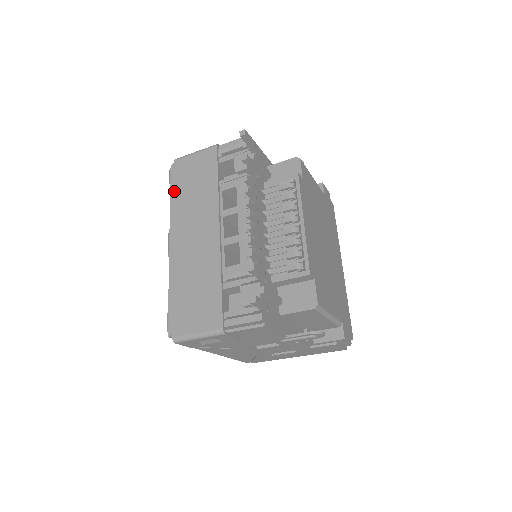
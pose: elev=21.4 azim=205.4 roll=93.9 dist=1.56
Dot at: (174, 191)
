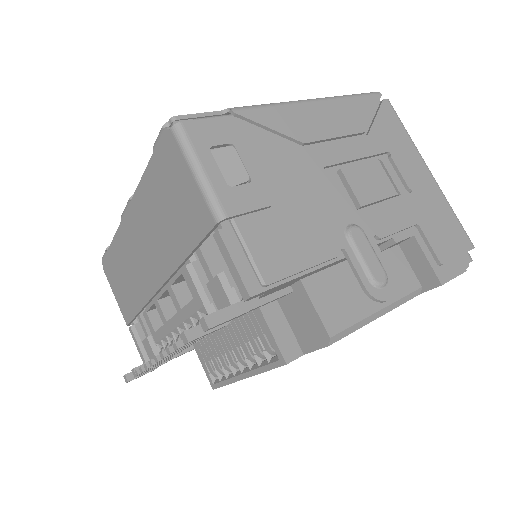
Dot at: (150, 171)
